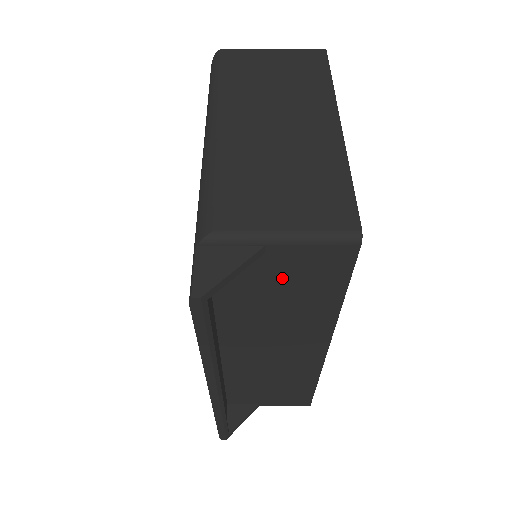
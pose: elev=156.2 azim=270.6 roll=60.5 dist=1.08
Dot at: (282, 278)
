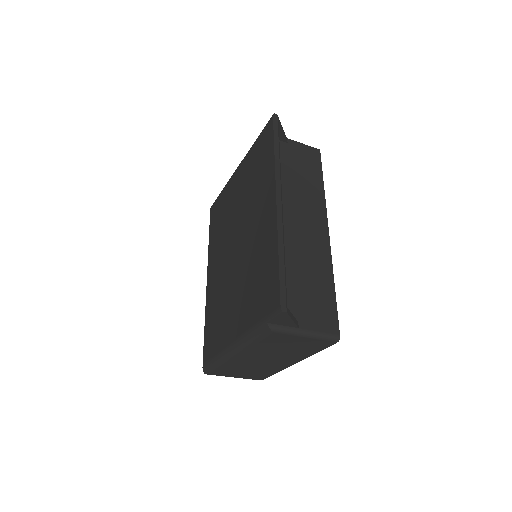
Dot at: (296, 160)
